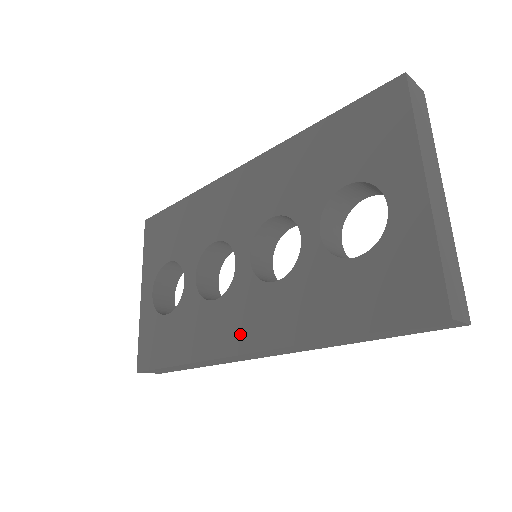
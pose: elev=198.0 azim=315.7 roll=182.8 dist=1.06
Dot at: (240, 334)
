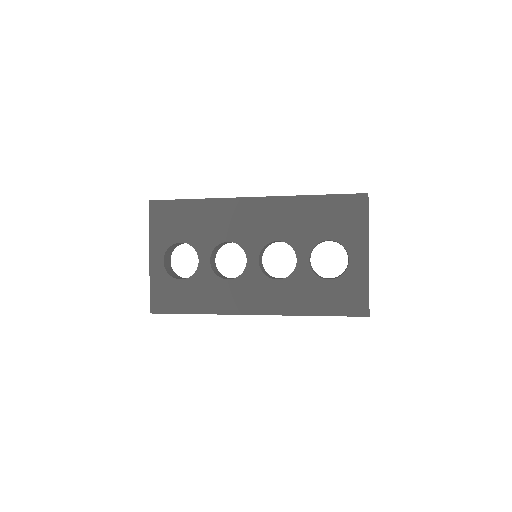
Dot at: (250, 304)
